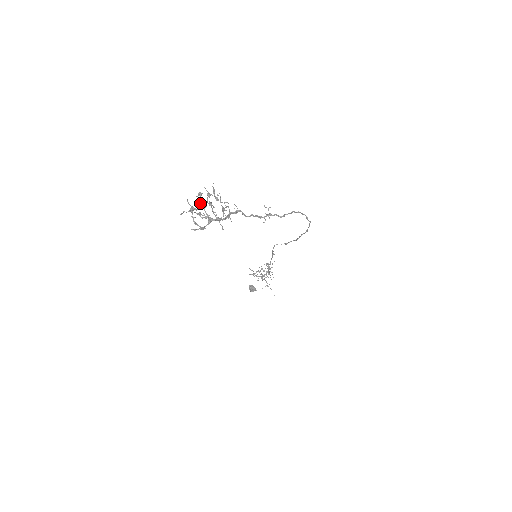
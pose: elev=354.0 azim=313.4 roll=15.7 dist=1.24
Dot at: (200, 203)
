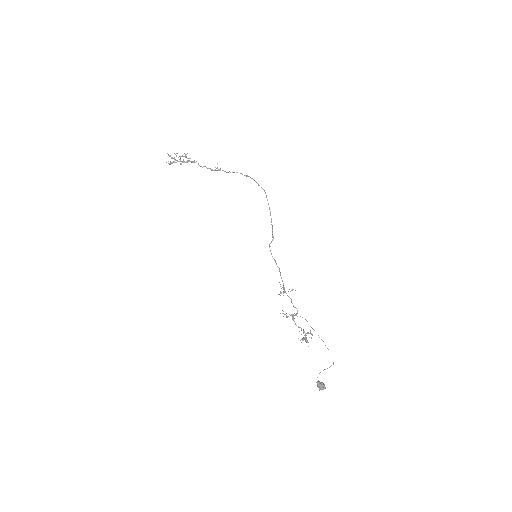
Dot at: (181, 163)
